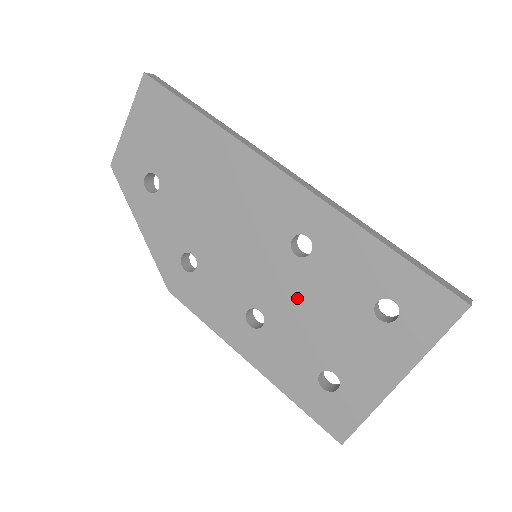
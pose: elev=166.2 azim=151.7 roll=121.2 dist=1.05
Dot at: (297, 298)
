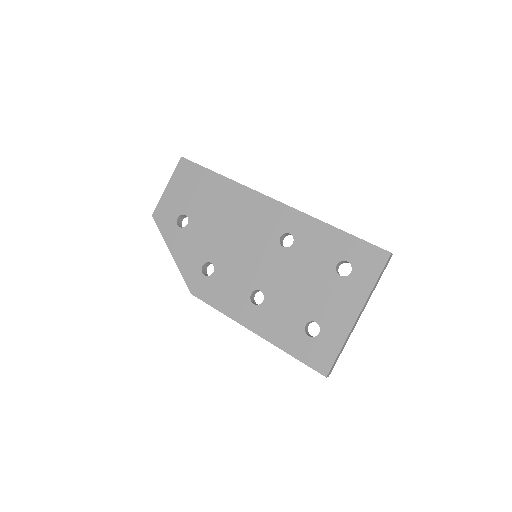
Dot at: (286, 275)
